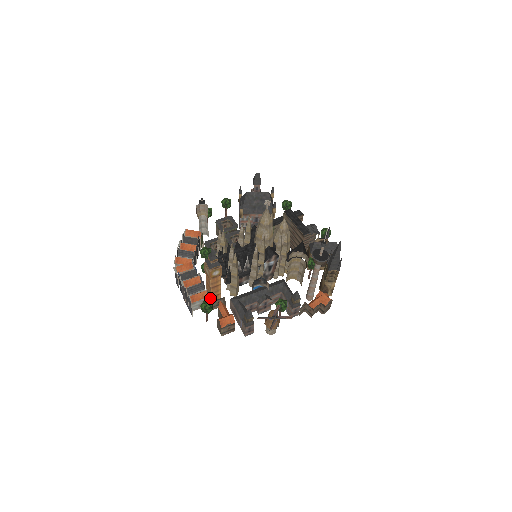
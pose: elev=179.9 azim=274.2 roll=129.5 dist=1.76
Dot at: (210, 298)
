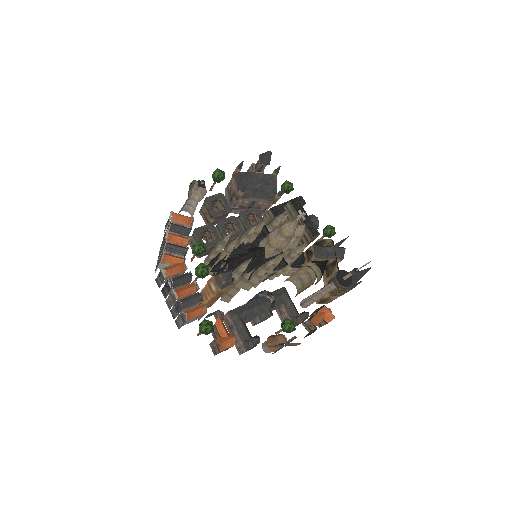
Dot at: occluded
